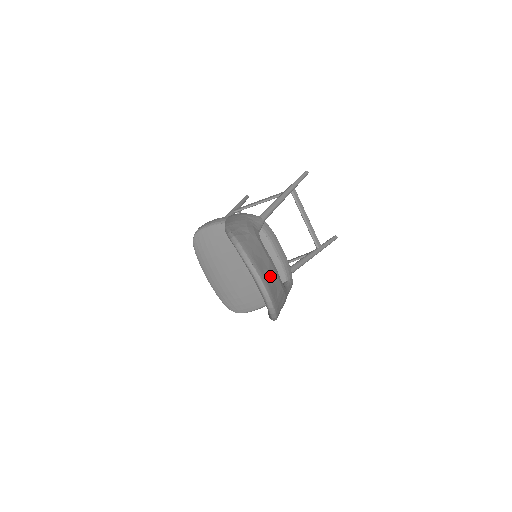
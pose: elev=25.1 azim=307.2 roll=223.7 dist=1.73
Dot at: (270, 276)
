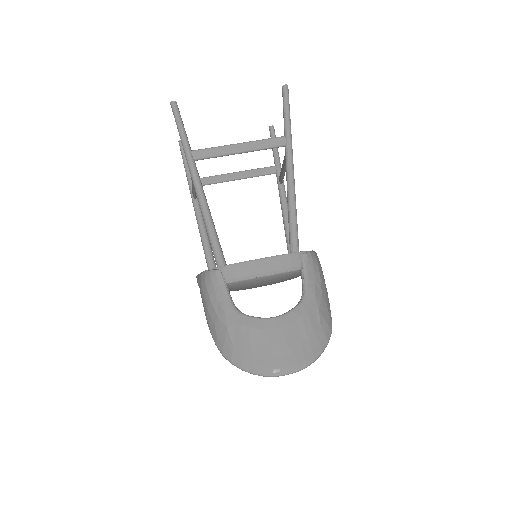
Dot at: (282, 348)
